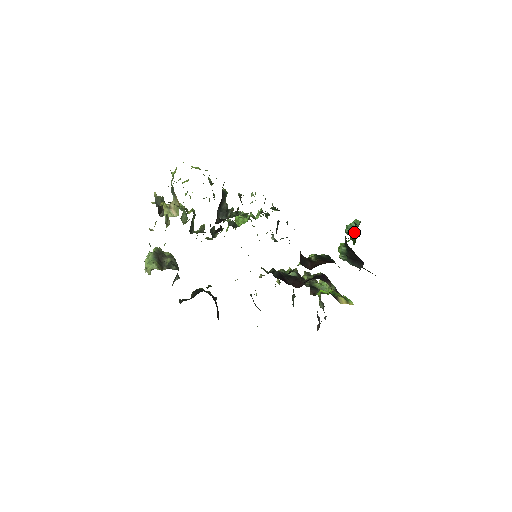
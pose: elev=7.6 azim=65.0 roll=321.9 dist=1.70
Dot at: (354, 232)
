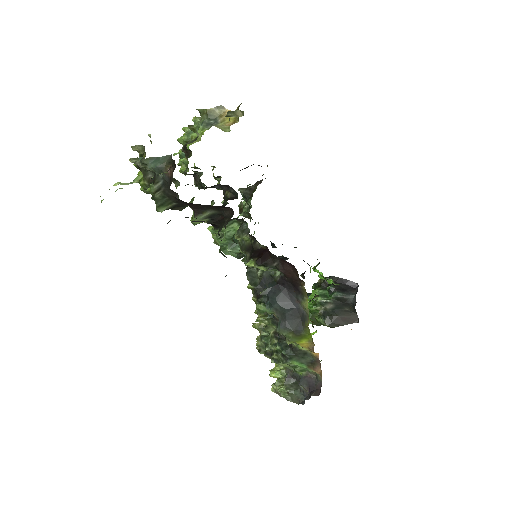
Dot at: occluded
